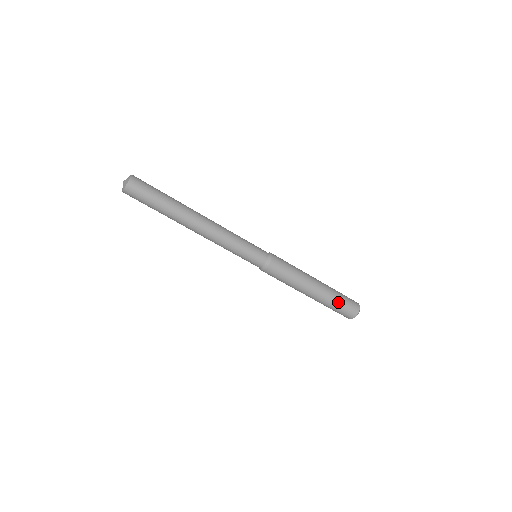
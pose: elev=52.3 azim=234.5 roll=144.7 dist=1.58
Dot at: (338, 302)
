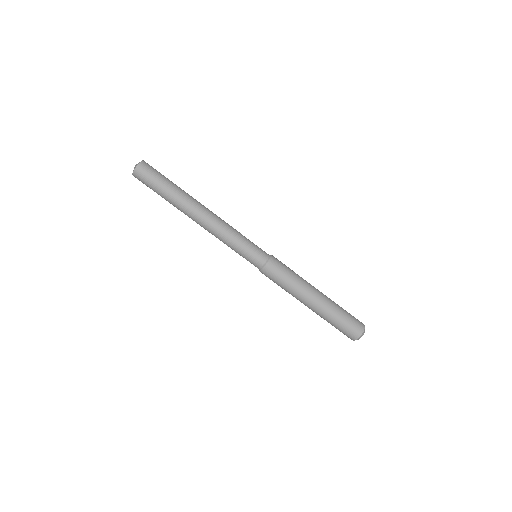
Dot at: (338, 320)
